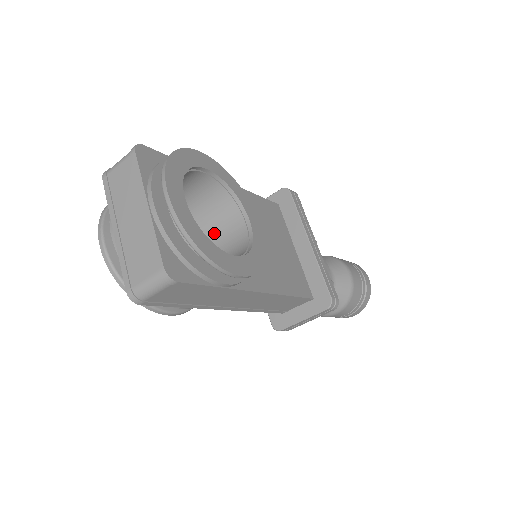
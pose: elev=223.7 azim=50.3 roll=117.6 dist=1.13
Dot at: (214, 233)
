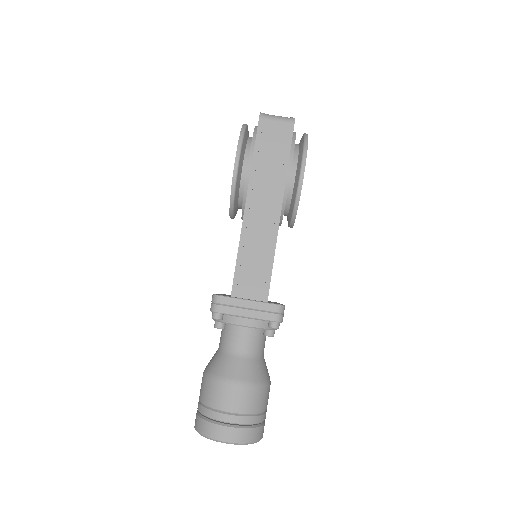
Dot at: occluded
